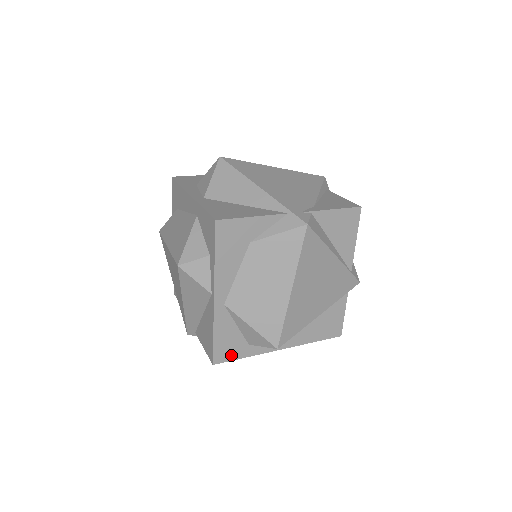
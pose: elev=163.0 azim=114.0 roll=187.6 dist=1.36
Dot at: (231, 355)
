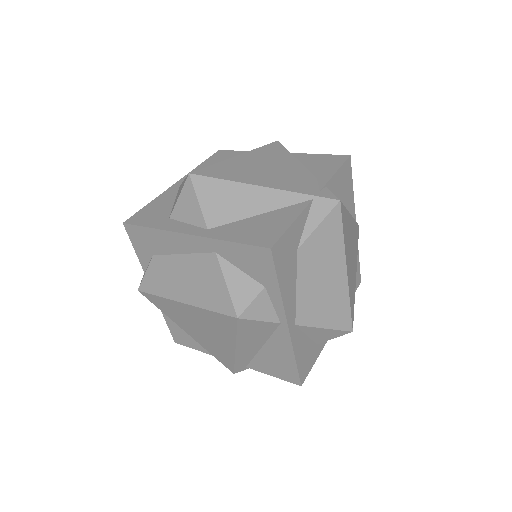
Dot at: (309, 365)
